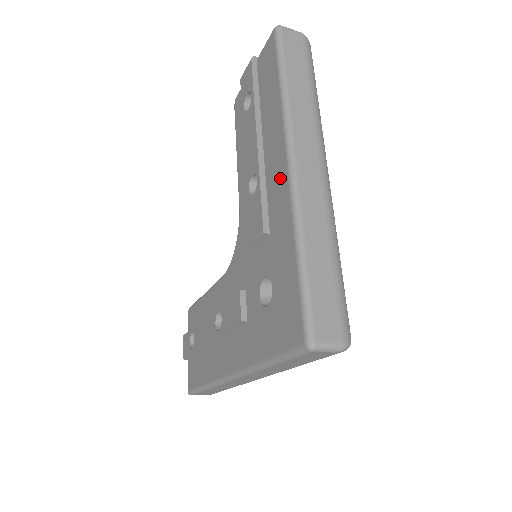
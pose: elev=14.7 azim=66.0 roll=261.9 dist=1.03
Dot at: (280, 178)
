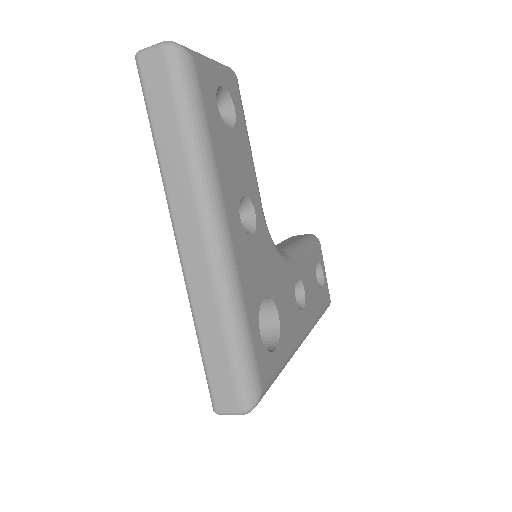
Dot at: occluded
